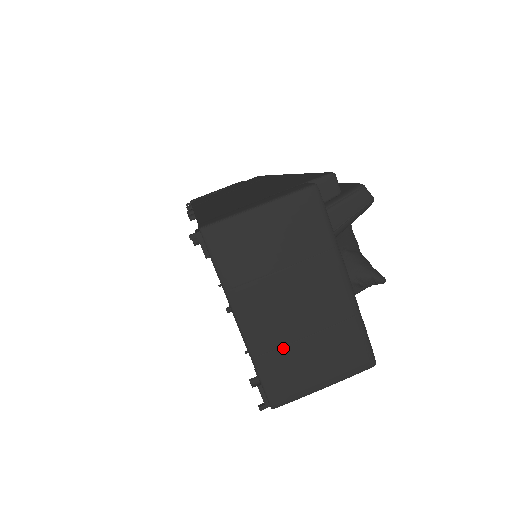
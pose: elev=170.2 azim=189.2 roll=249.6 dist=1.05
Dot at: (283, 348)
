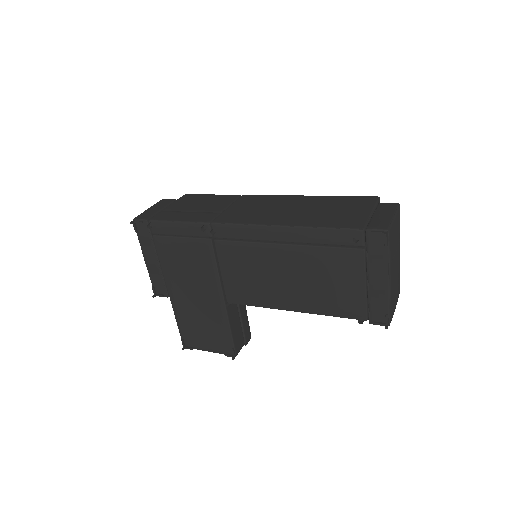
Dot at: (395, 290)
